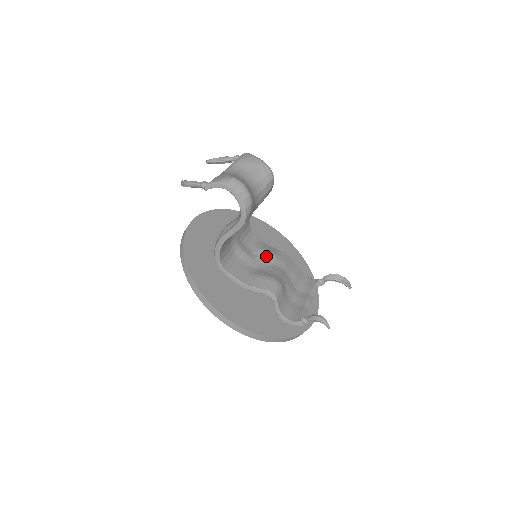
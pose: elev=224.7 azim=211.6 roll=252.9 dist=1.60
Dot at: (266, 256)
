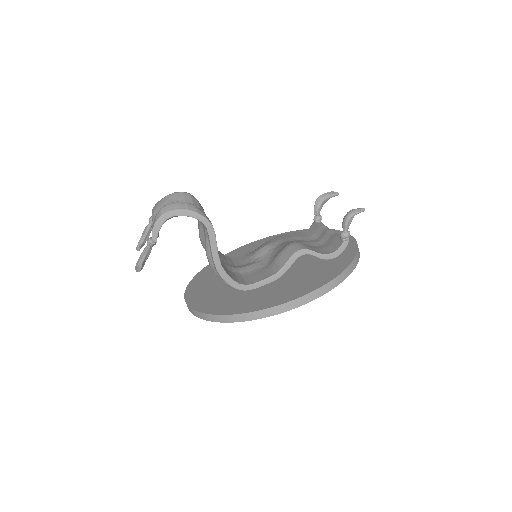
Dot at: (263, 251)
